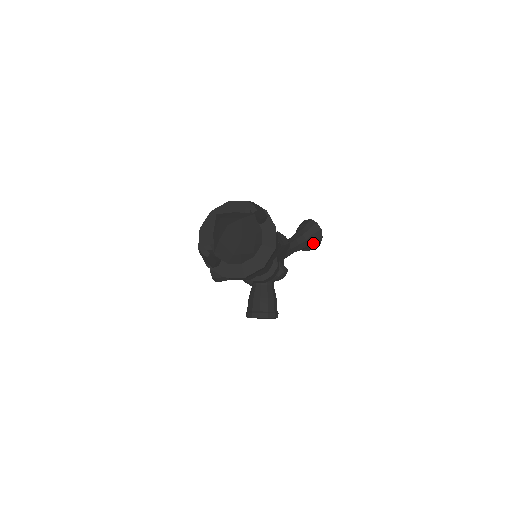
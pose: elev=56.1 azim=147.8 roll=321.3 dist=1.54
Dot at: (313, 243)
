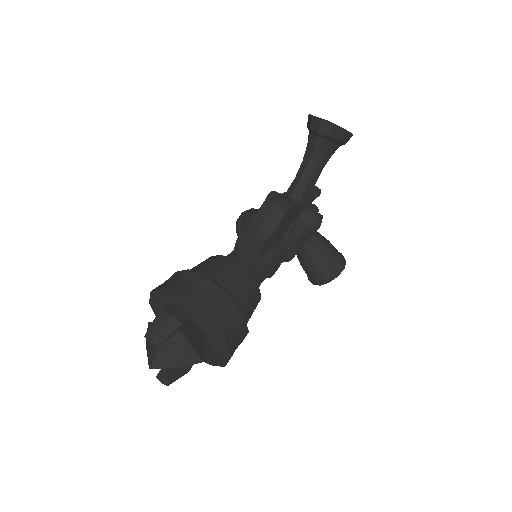
Dot at: (338, 143)
